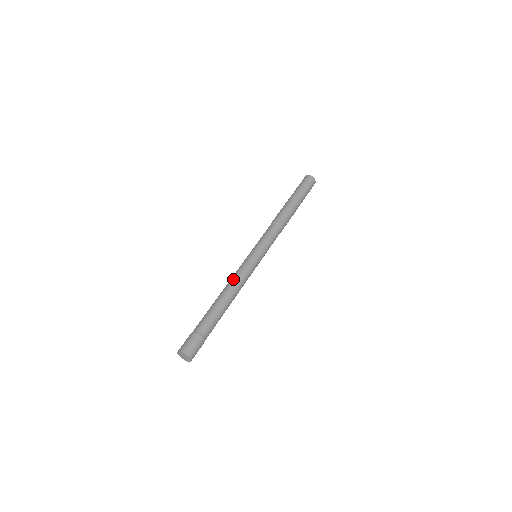
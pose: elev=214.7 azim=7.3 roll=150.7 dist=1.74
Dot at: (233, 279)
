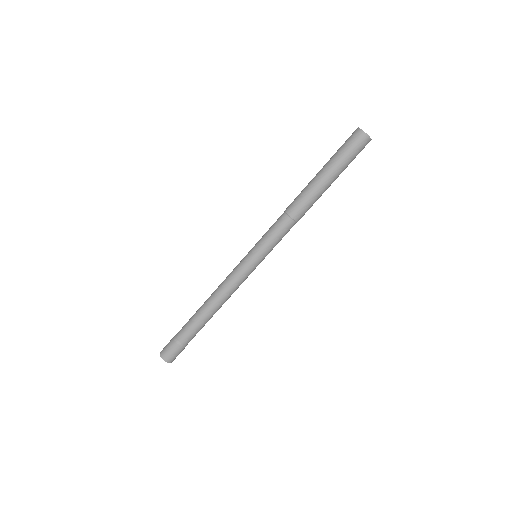
Dot at: (223, 290)
